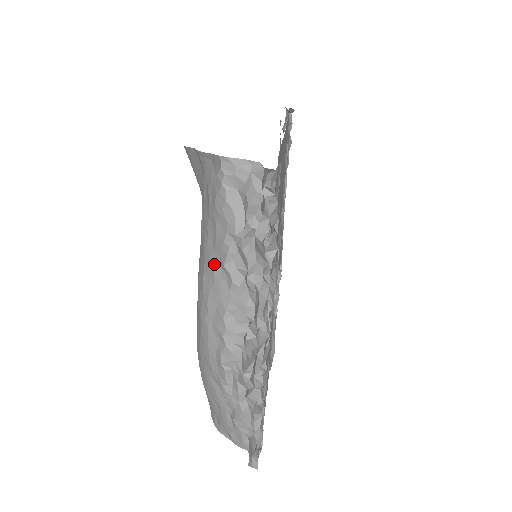
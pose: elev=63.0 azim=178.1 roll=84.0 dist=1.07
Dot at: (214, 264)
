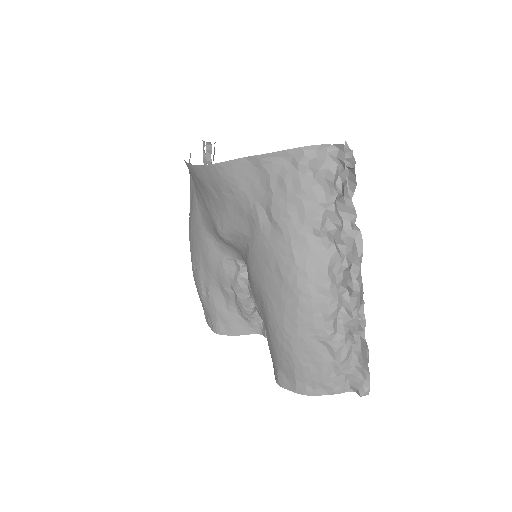
Dot at: (306, 236)
